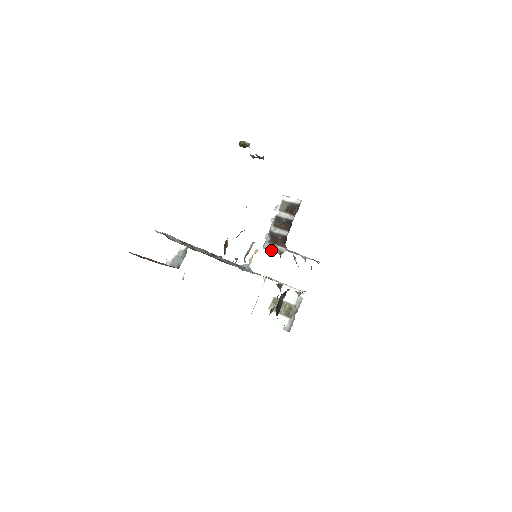
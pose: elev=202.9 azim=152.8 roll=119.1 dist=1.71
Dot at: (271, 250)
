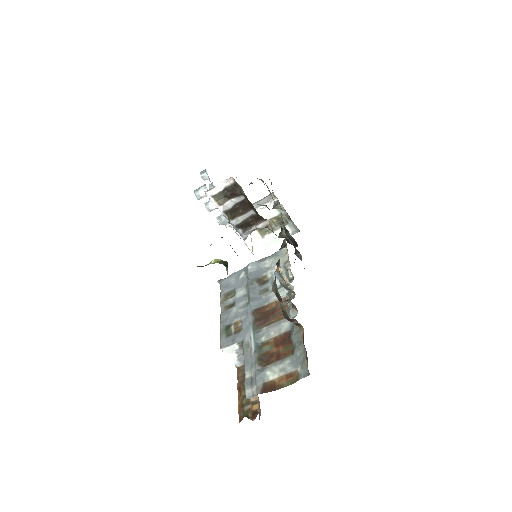
Dot at: (250, 232)
